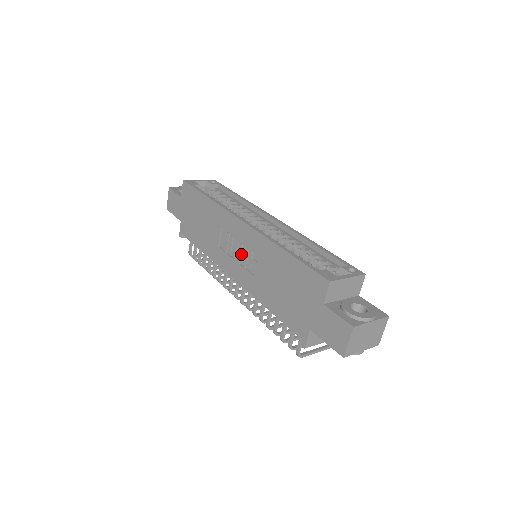
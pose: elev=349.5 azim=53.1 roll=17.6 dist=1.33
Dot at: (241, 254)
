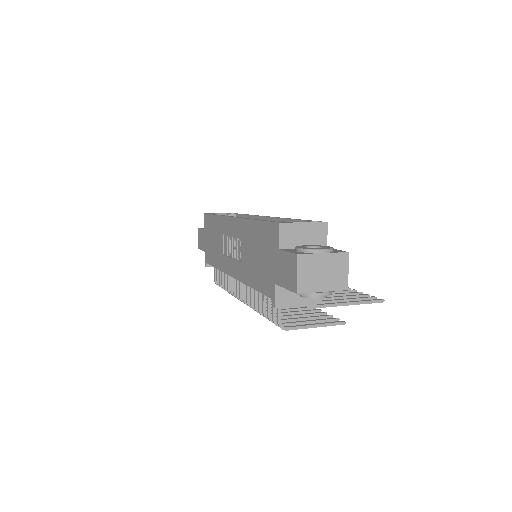
Dot at: (235, 249)
